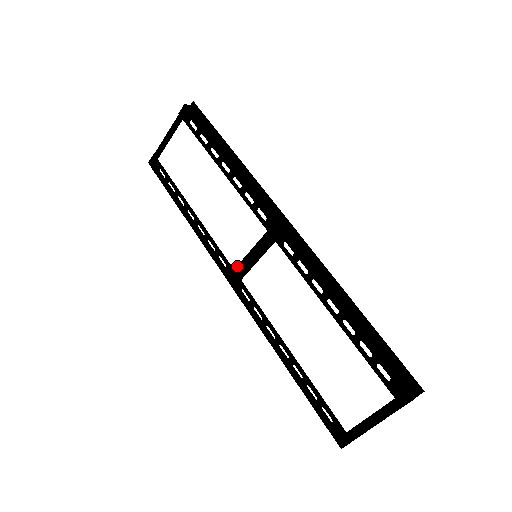
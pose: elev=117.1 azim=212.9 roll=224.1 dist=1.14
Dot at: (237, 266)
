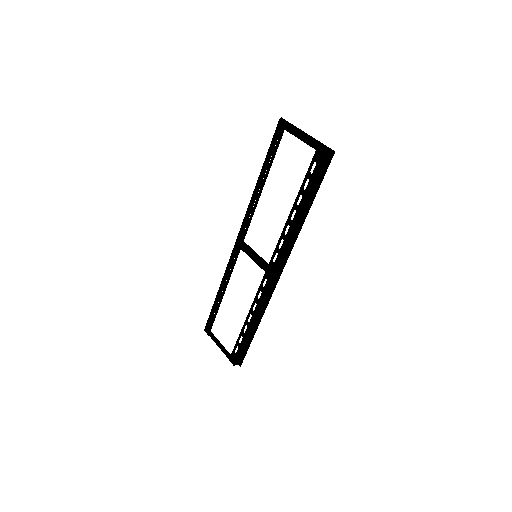
Dot at: (246, 244)
